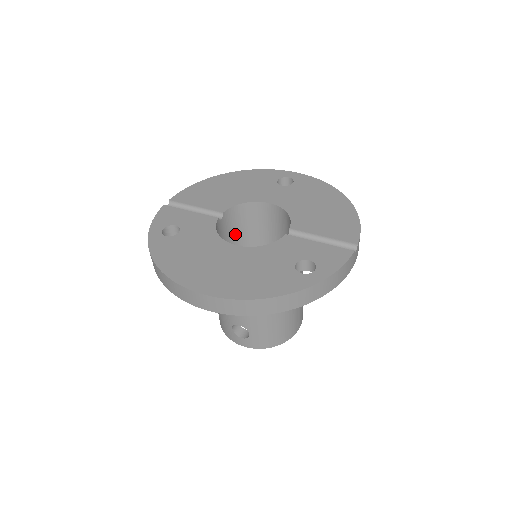
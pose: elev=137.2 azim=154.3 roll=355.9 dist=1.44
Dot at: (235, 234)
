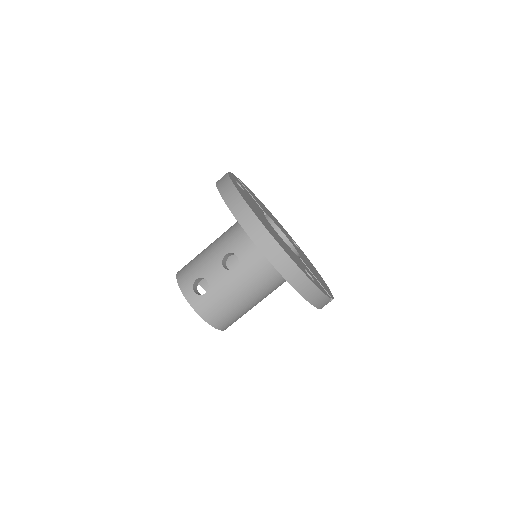
Dot at: occluded
